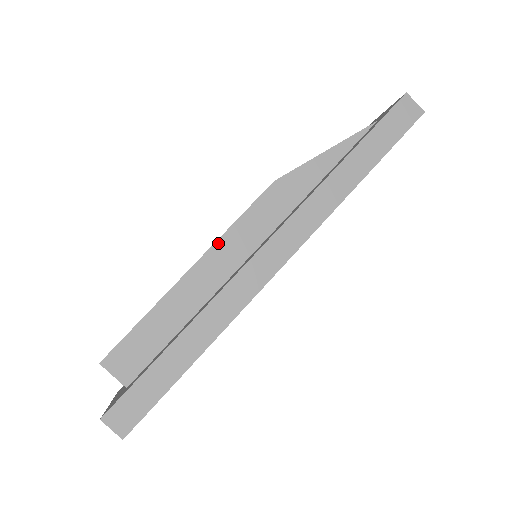
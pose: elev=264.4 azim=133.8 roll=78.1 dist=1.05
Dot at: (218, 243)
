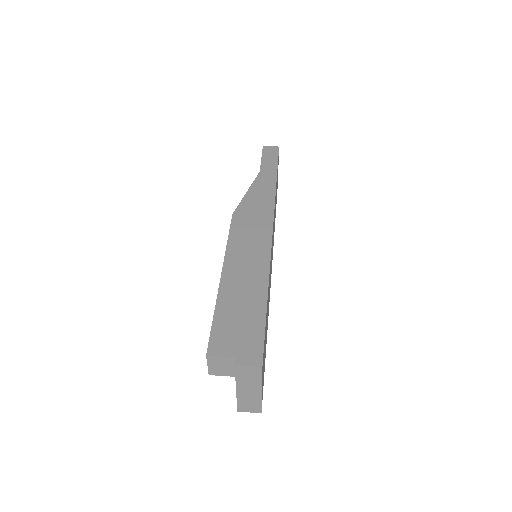
Dot at: (227, 254)
